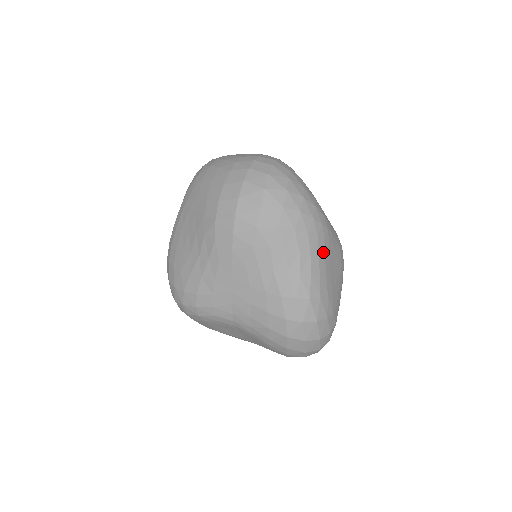
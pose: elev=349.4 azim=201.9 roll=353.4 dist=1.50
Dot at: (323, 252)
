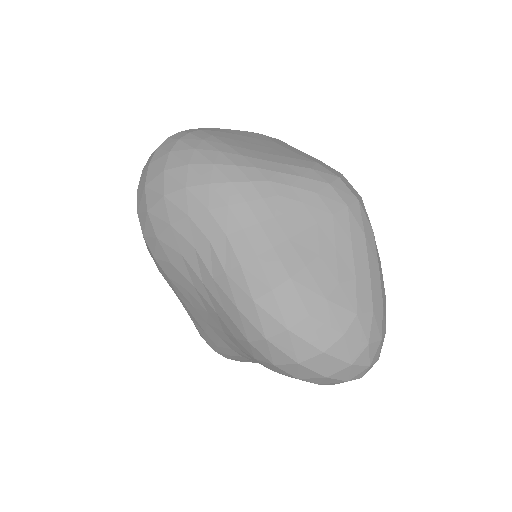
Dot at: (253, 220)
